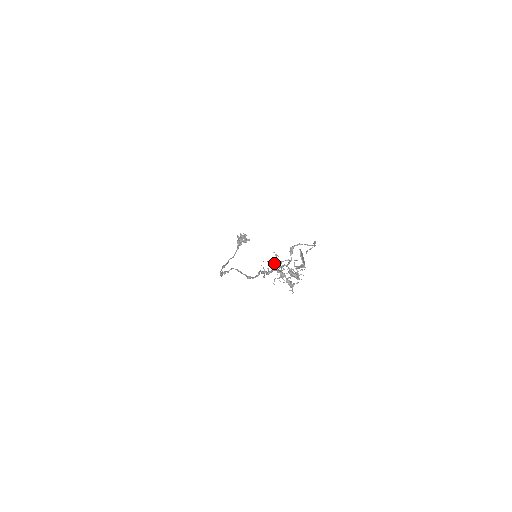
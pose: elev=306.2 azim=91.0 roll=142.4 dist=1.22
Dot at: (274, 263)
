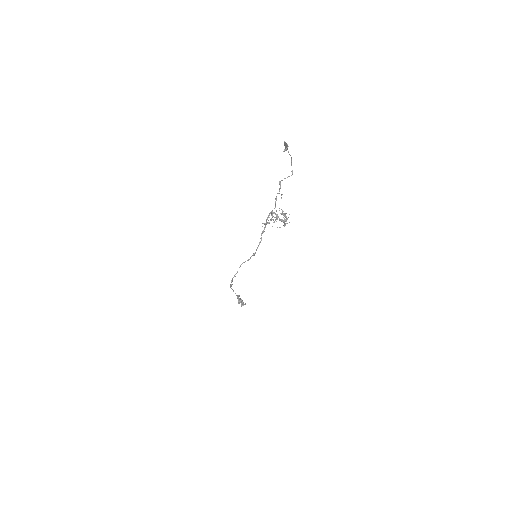
Dot at: occluded
